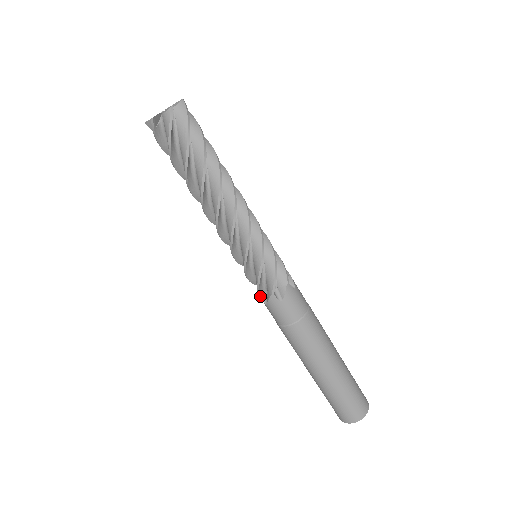
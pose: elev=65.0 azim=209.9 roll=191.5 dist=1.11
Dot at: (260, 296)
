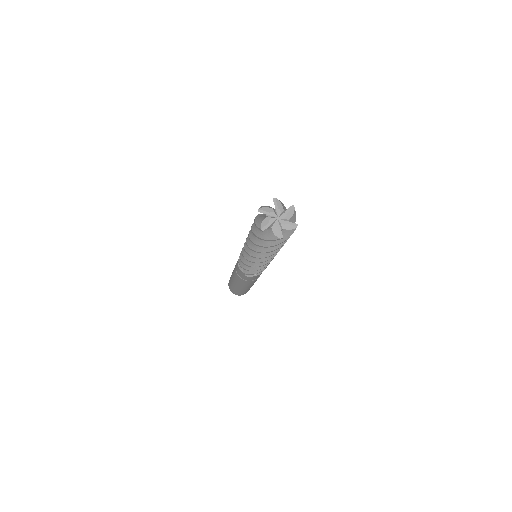
Dot at: occluded
